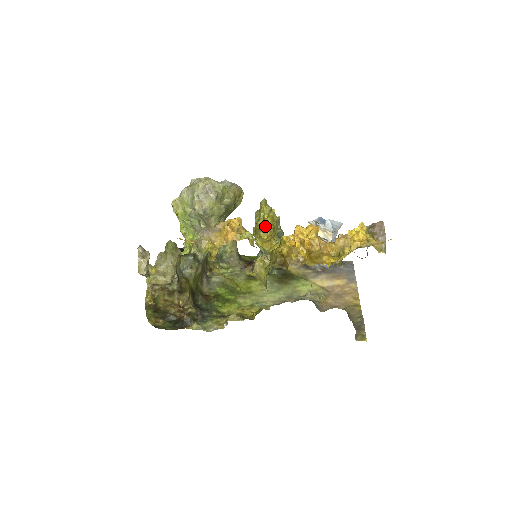
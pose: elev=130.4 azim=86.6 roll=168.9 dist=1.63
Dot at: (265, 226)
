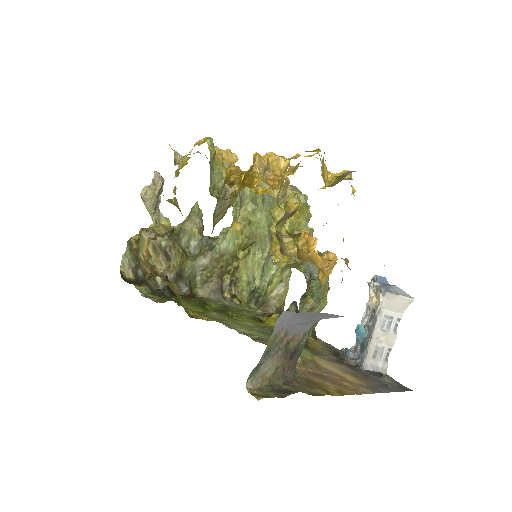
Dot at: (277, 209)
